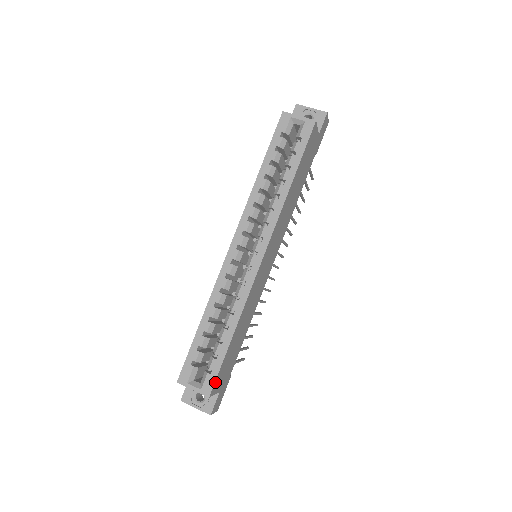
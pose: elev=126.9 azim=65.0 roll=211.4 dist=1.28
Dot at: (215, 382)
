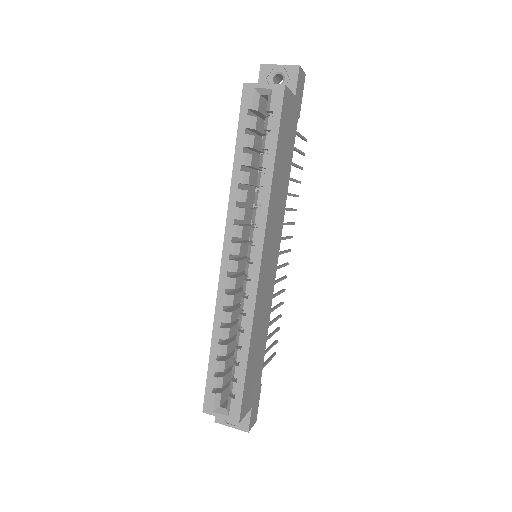
Dot at: (241, 406)
